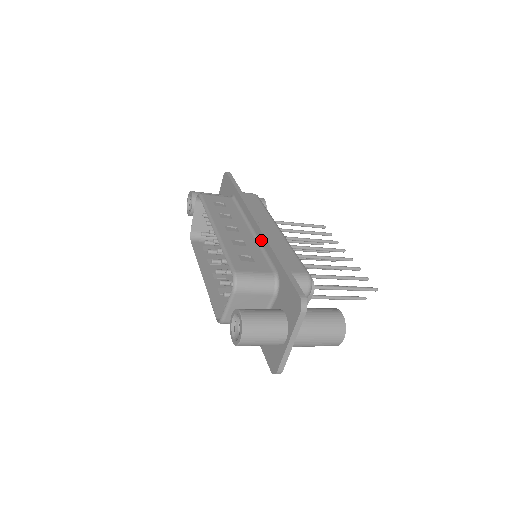
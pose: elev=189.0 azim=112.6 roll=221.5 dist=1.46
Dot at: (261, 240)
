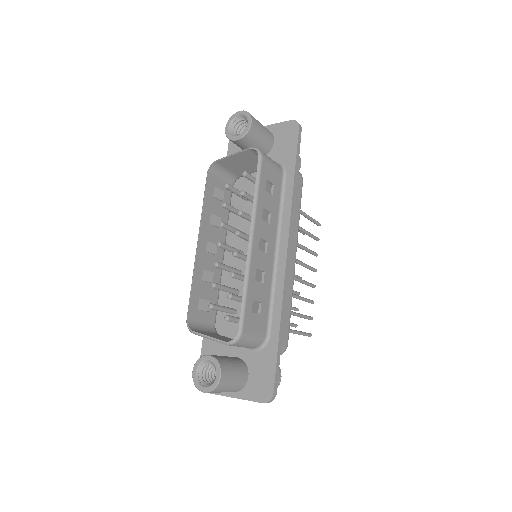
Dot at: (278, 281)
